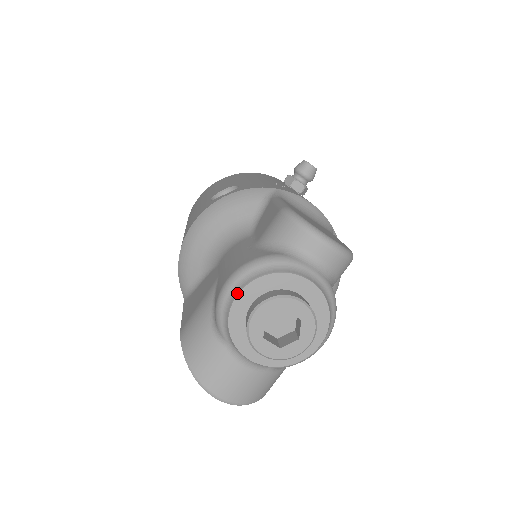
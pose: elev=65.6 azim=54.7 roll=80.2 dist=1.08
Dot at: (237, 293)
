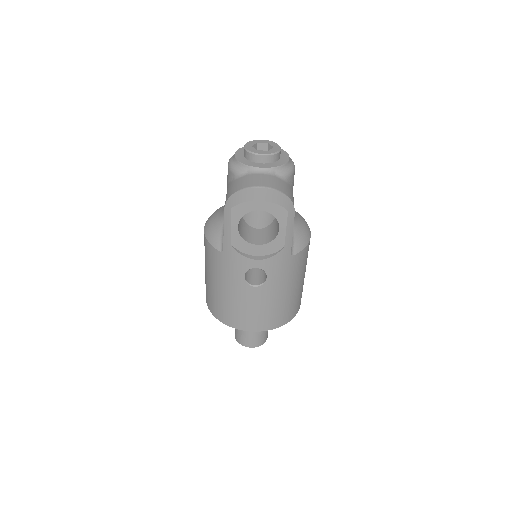
Dot at: (234, 154)
